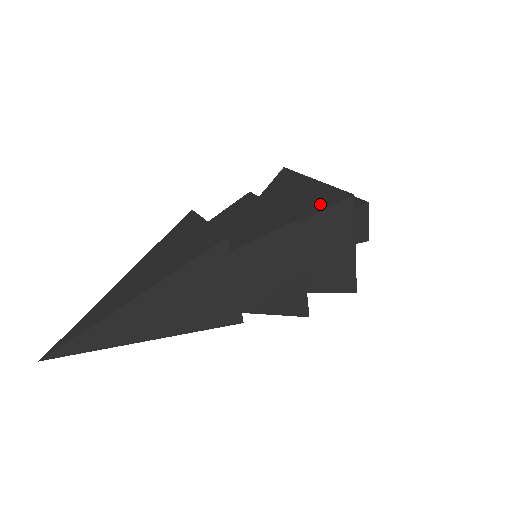
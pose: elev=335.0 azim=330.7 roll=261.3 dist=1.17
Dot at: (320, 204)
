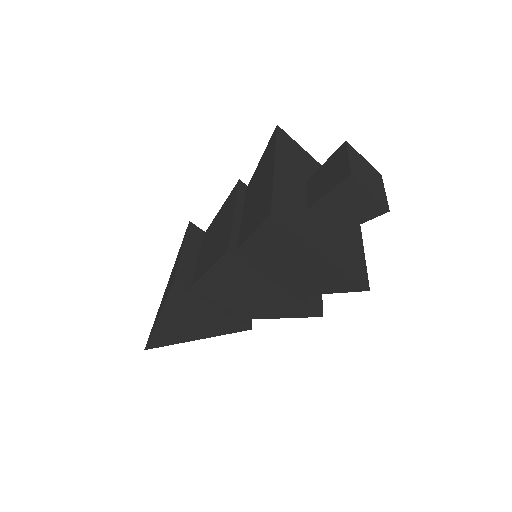
Dot at: (255, 220)
